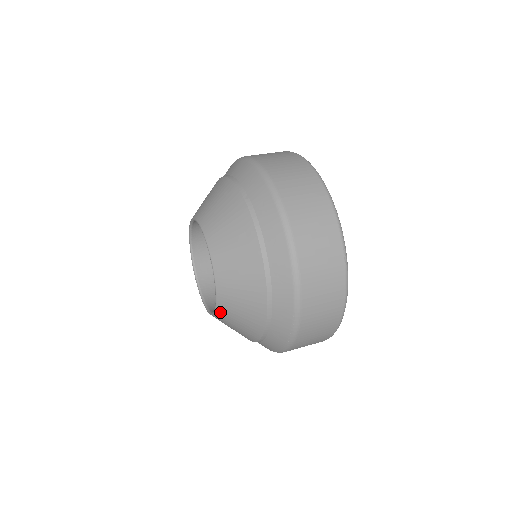
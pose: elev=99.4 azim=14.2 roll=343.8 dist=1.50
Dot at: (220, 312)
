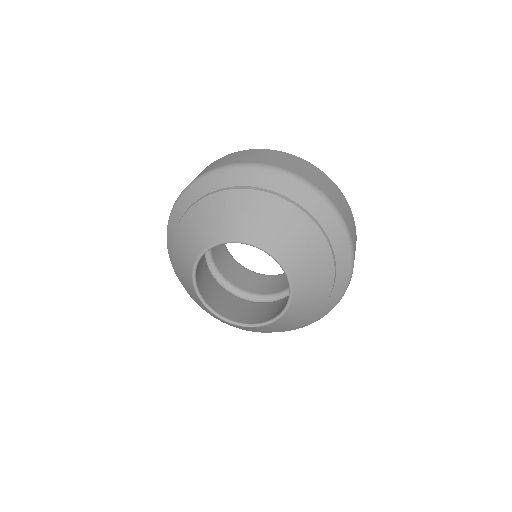
Dot at: (224, 321)
